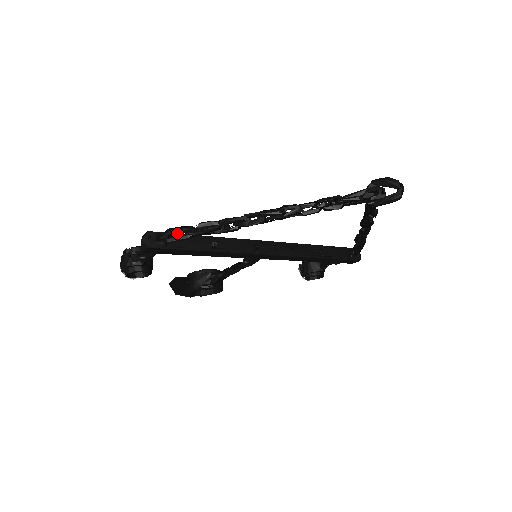
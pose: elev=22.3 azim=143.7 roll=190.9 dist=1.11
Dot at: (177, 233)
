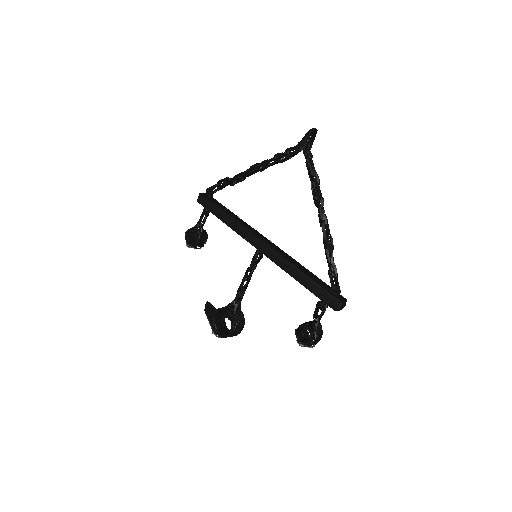
Dot at: (216, 190)
